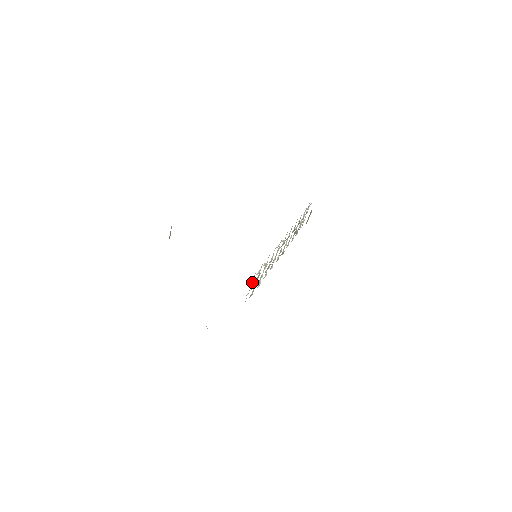
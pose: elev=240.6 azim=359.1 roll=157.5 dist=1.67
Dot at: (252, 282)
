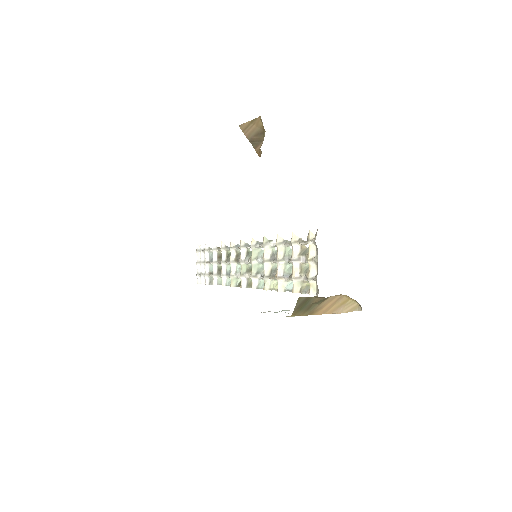
Dot at: (313, 250)
